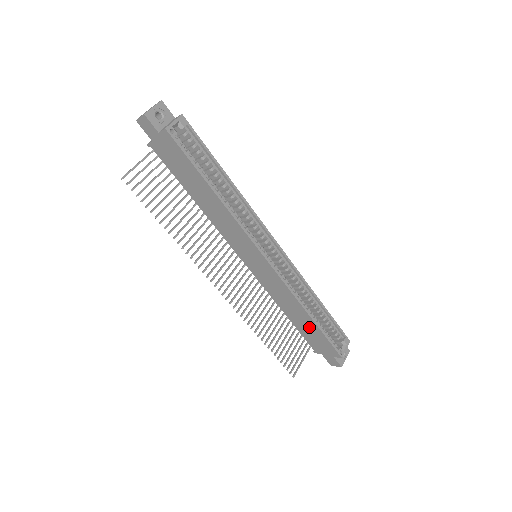
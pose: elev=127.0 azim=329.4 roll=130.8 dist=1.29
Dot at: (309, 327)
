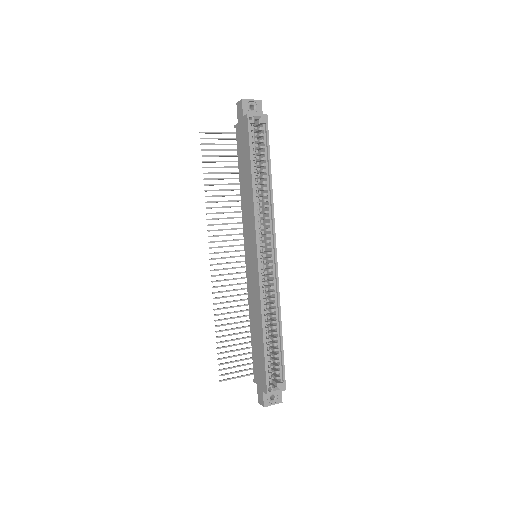
Dot at: (259, 346)
